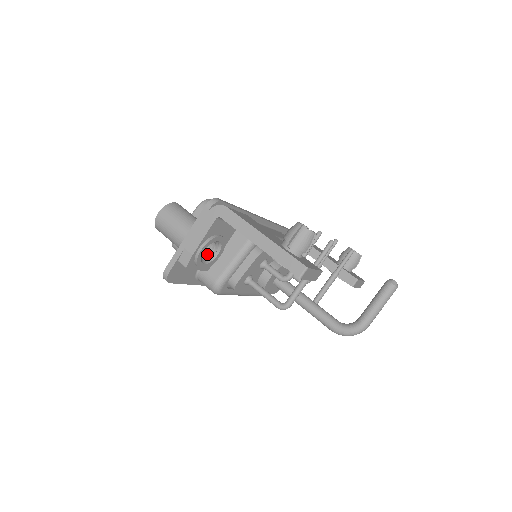
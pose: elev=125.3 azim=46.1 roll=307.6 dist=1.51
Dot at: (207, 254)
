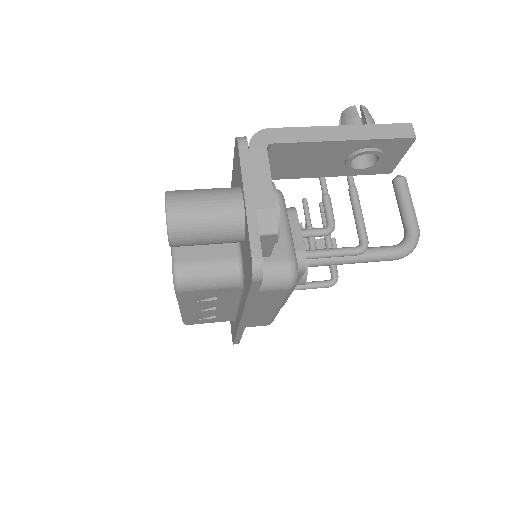
Dot at: occluded
